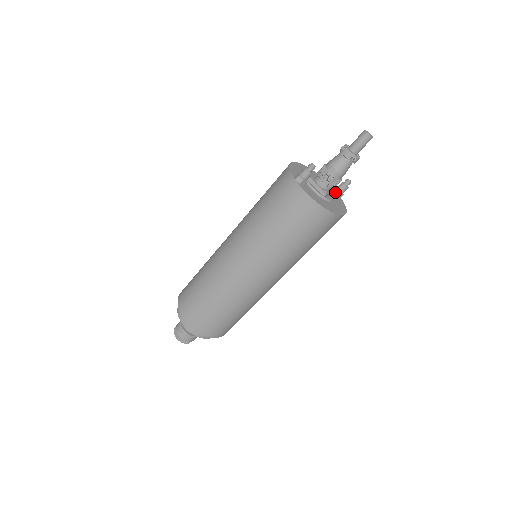
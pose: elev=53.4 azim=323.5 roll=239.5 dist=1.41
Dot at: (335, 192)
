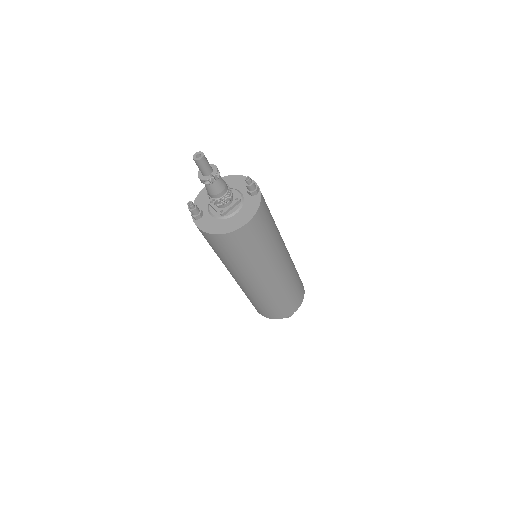
Dot at: (248, 193)
